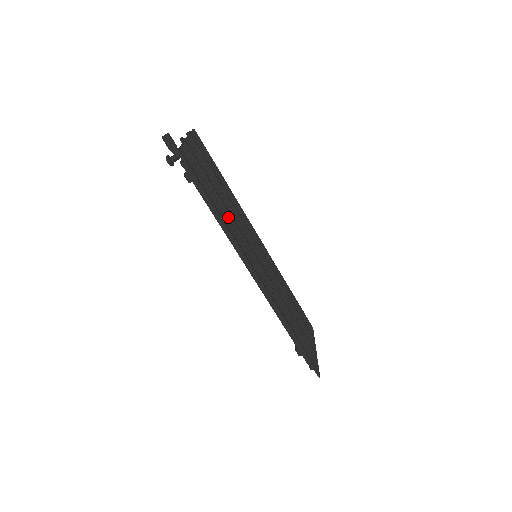
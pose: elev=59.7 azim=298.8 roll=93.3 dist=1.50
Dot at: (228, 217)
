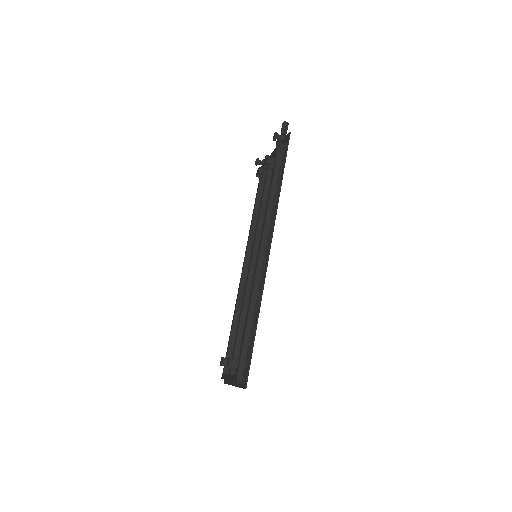
Dot at: occluded
